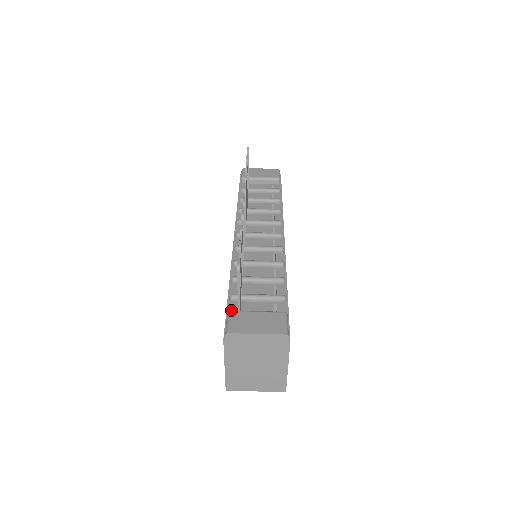
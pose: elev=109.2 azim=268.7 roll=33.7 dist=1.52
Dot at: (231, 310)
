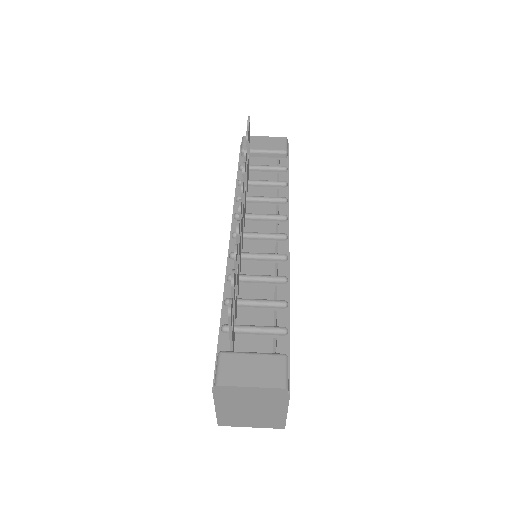
Dot at: (223, 346)
